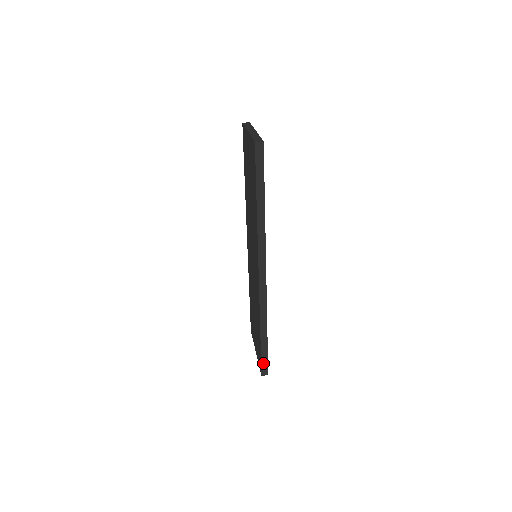
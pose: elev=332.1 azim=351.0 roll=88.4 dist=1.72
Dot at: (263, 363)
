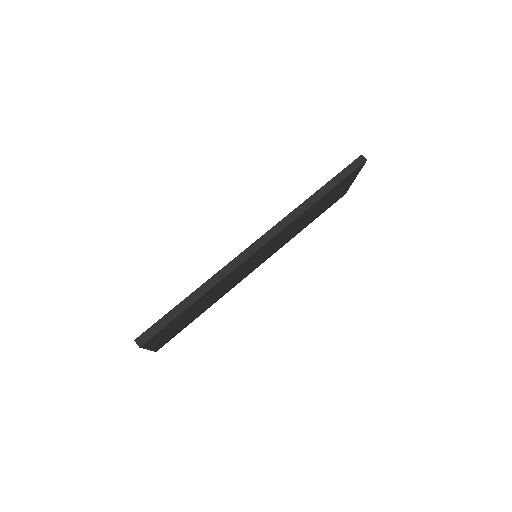
Dot at: (154, 327)
